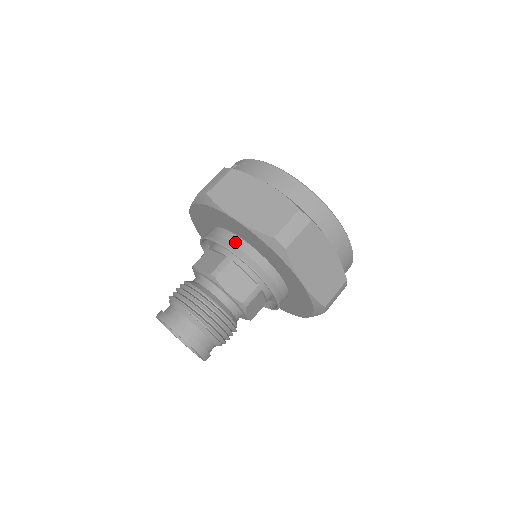
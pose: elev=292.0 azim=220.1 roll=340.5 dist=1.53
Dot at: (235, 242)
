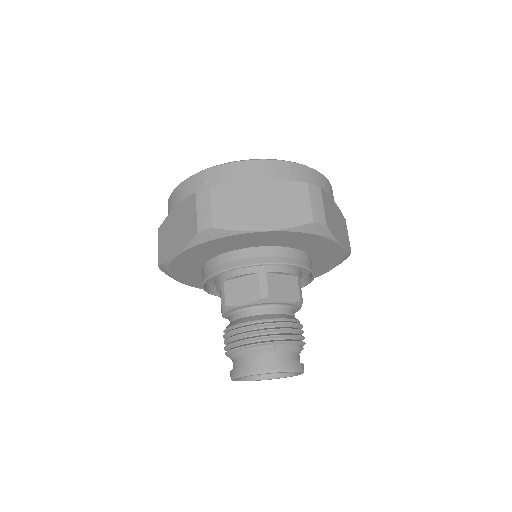
Dot at: (261, 254)
